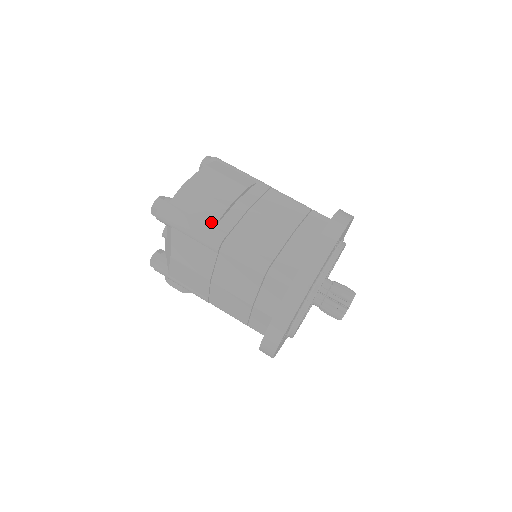
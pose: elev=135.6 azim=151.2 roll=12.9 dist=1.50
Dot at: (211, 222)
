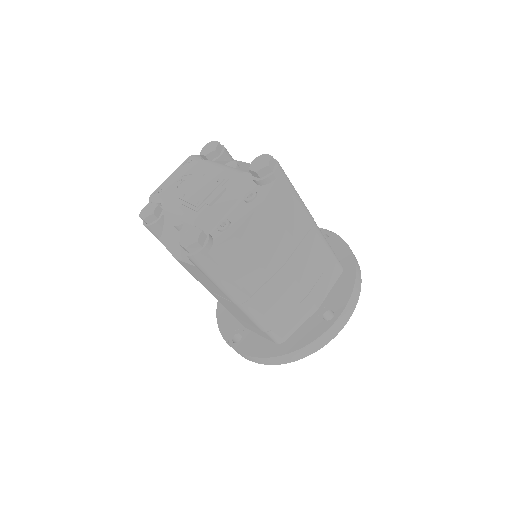
Dot at: (241, 283)
